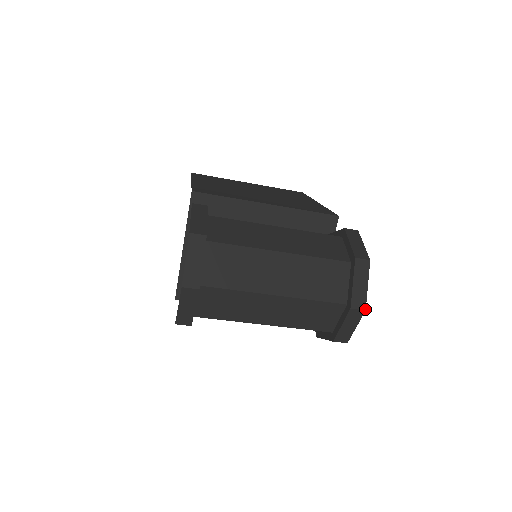
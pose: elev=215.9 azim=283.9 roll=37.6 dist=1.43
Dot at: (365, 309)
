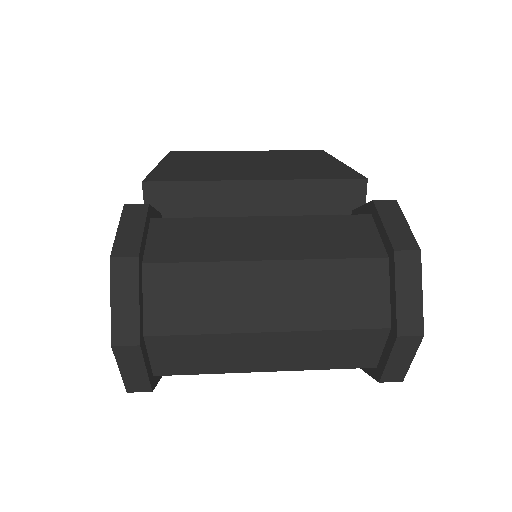
Dot at: (423, 333)
